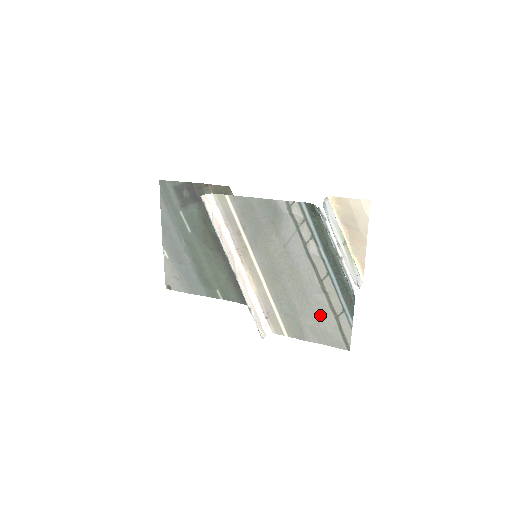
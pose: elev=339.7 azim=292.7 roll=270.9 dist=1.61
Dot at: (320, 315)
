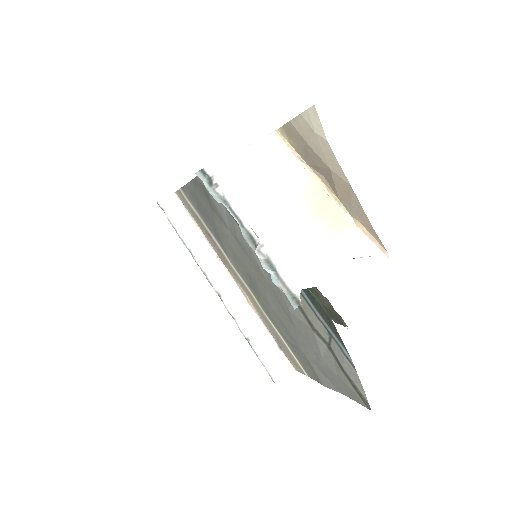
Dot at: (312, 344)
